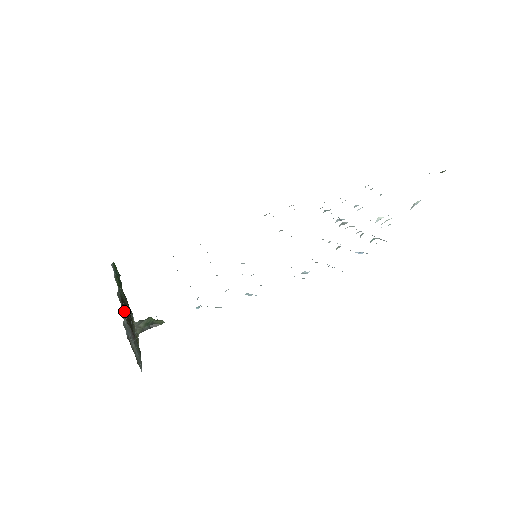
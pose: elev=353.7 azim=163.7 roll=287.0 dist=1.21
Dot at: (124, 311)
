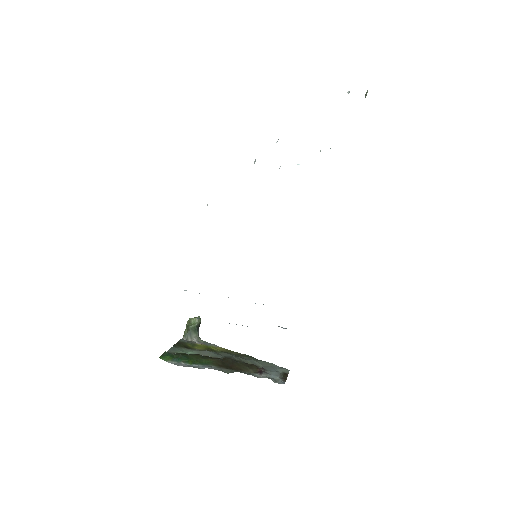
Dot at: (233, 368)
